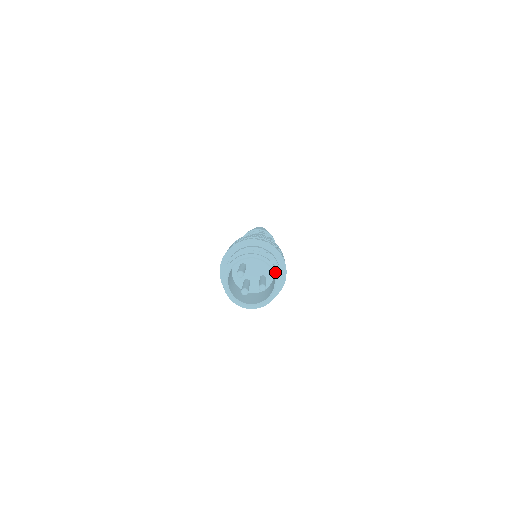
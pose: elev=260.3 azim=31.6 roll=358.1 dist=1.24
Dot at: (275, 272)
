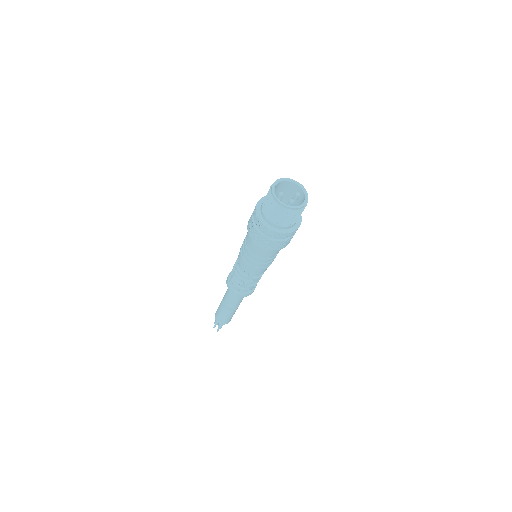
Dot at: (296, 182)
